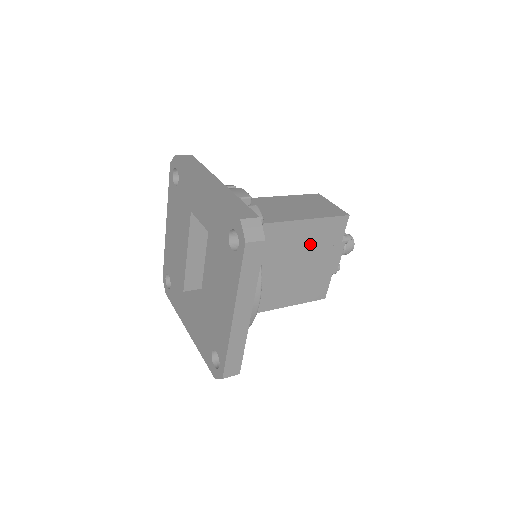
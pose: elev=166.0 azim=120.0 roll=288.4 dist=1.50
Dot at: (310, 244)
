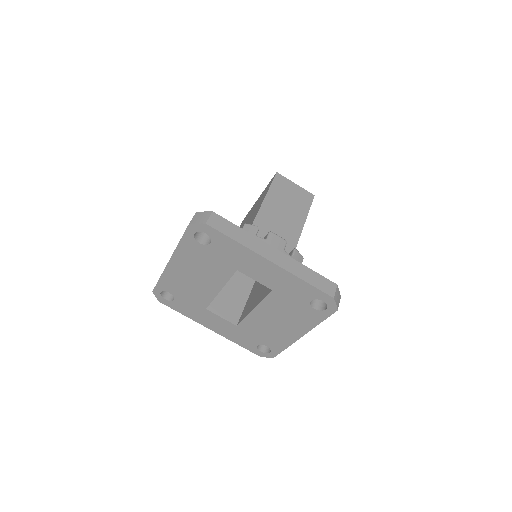
Dot at: occluded
